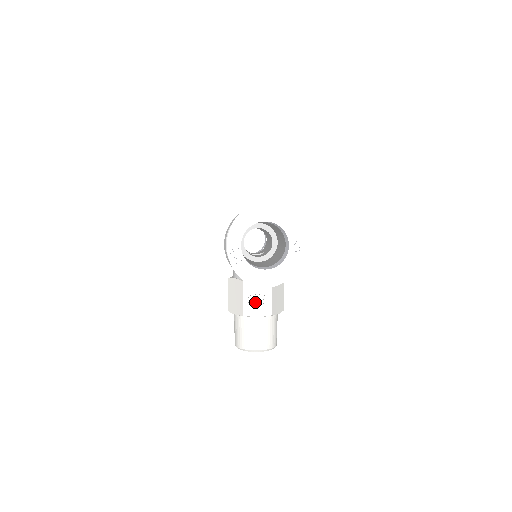
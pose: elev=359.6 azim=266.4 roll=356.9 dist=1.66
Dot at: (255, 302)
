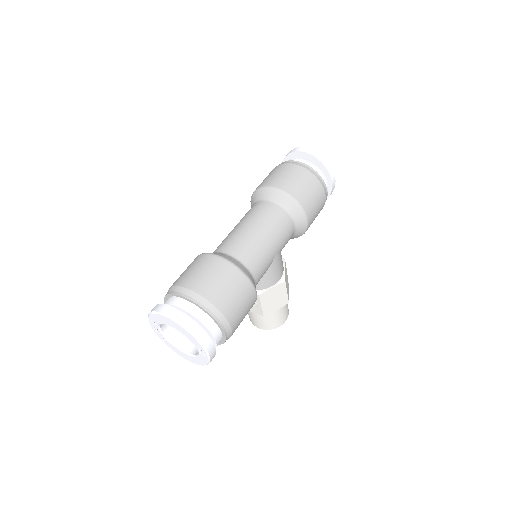
Dot at: occluded
